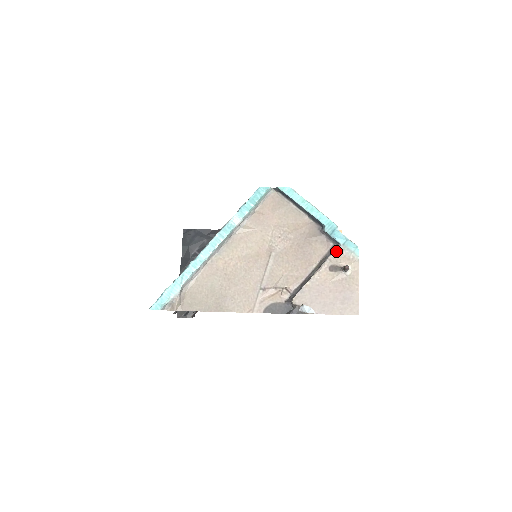
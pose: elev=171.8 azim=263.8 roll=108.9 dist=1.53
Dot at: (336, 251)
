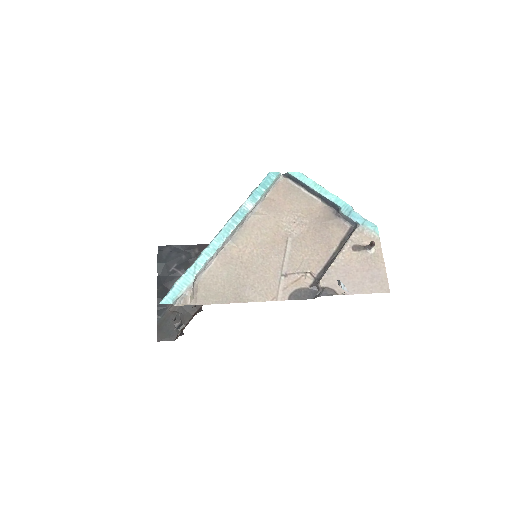
Dot at: (356, 231)
